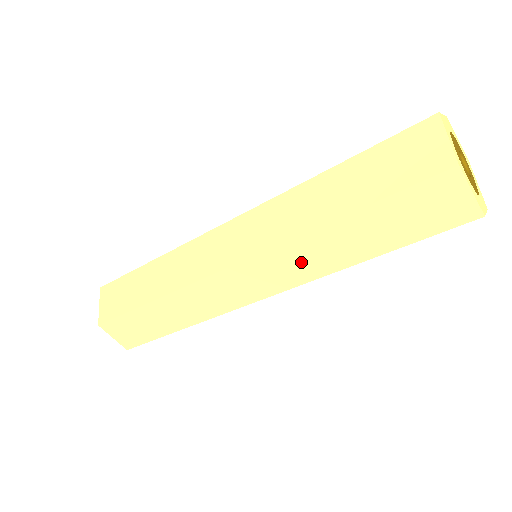
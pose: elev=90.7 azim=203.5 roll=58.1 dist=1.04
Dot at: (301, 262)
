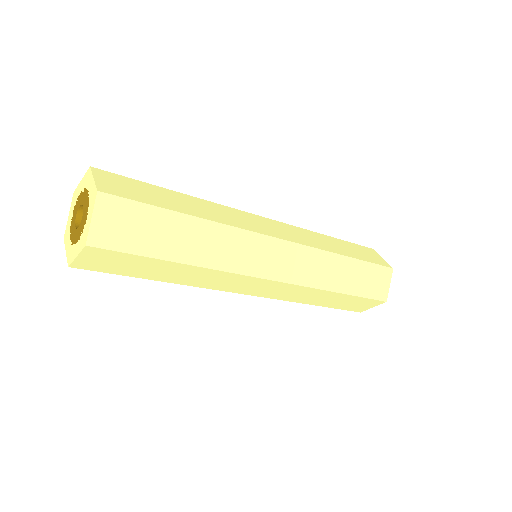
Dot at: (299, 295)
